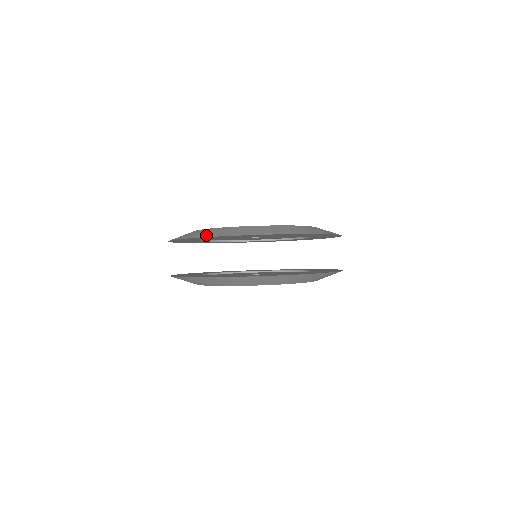
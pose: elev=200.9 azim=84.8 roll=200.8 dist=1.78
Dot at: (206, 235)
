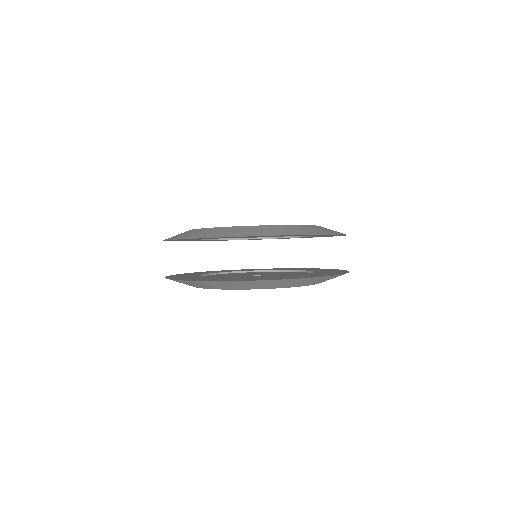
Dot at: (176, 237)
